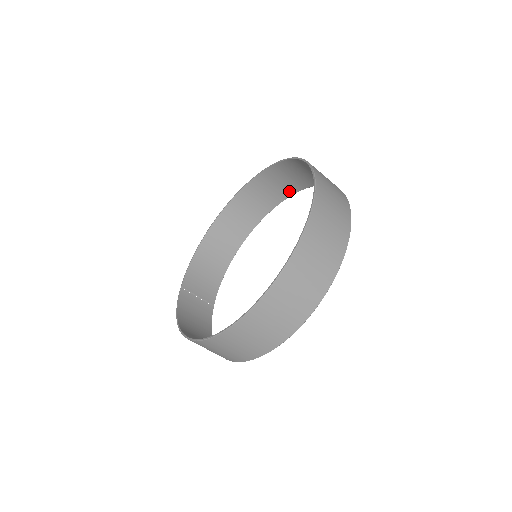
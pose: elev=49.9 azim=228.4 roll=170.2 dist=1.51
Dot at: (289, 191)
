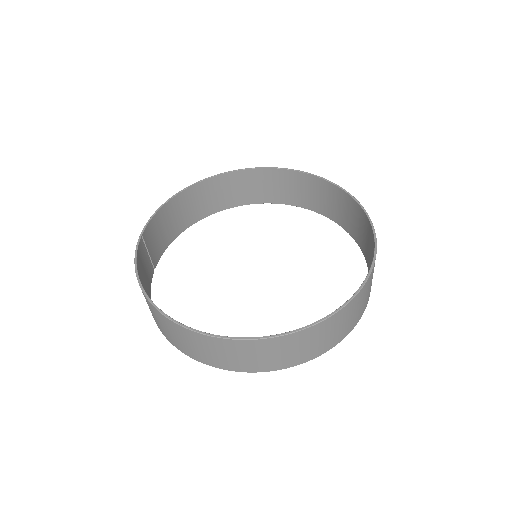
Dot at: (289, 200)
